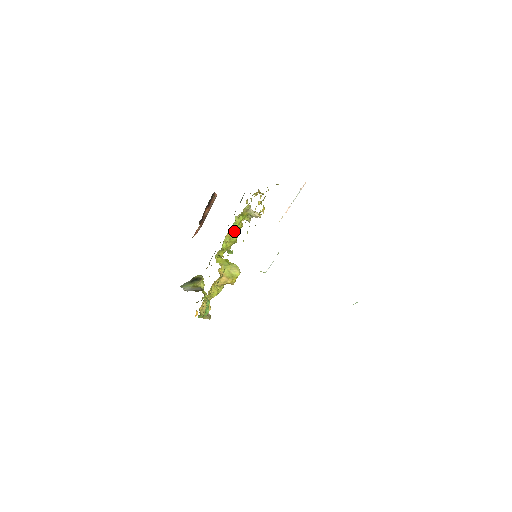
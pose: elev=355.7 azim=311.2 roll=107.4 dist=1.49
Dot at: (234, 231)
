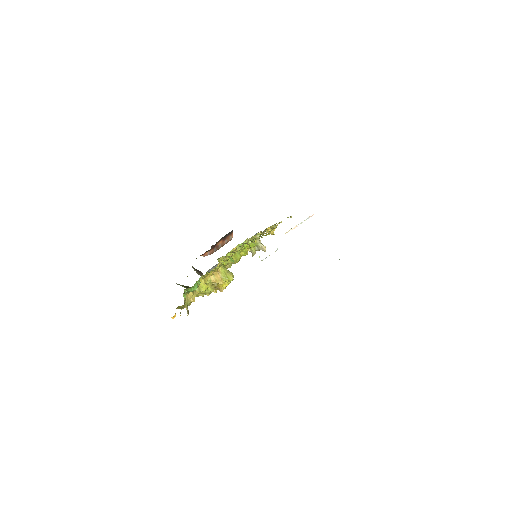
Dot at: occluded
